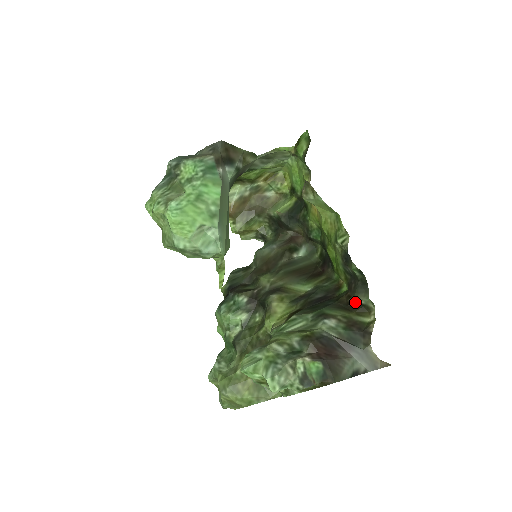
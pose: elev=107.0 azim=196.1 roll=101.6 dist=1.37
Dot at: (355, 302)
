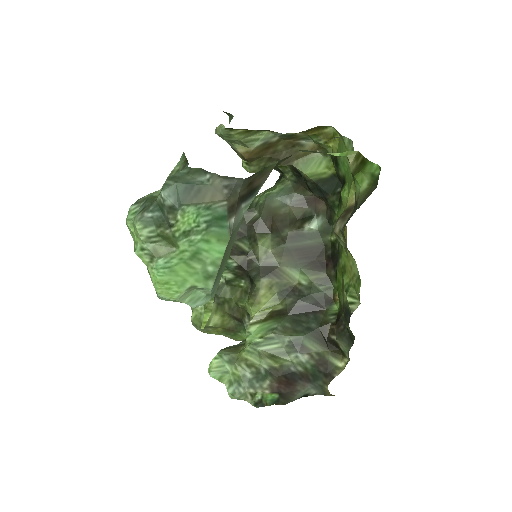
Dot at: (335, 343)
